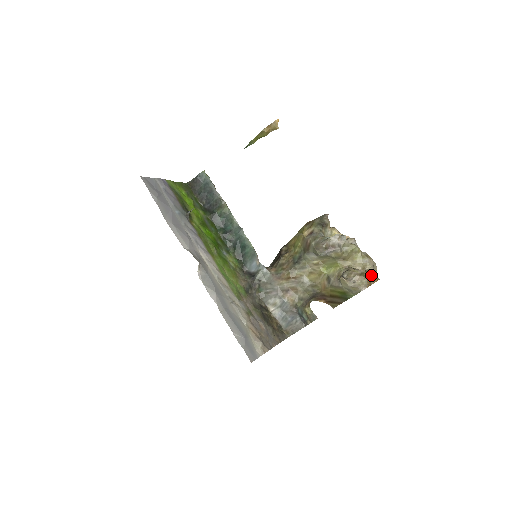
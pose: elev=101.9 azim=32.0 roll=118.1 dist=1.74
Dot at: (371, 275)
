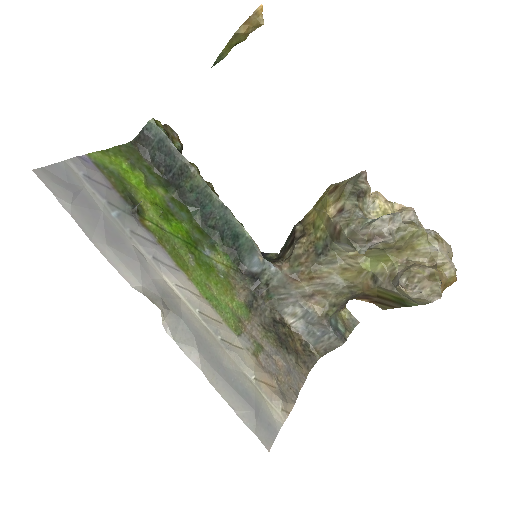
Dot at: (446, 273)
